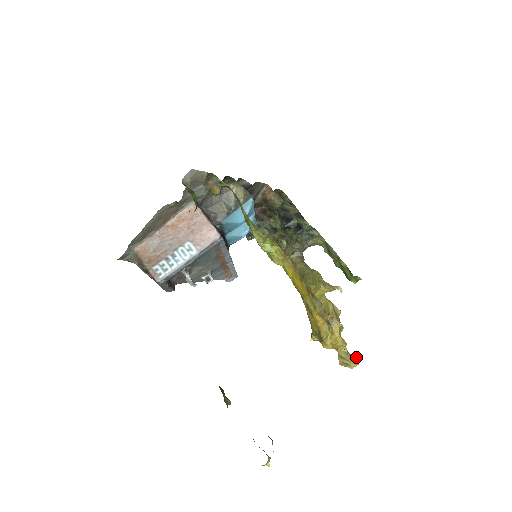
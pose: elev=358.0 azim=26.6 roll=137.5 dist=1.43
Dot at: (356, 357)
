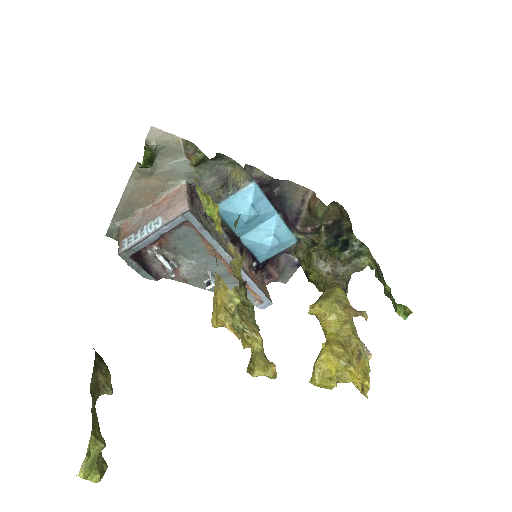
Dot at: (270, 363)
